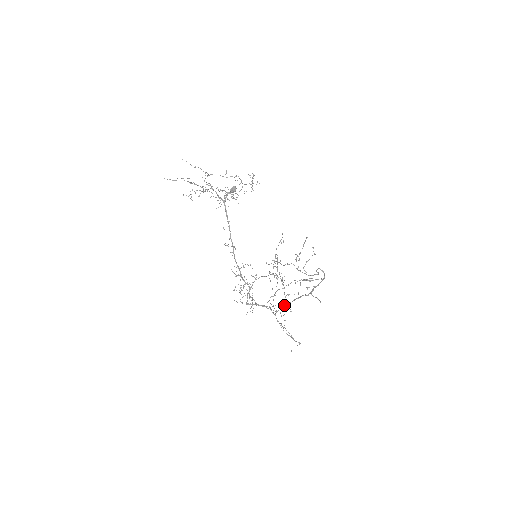
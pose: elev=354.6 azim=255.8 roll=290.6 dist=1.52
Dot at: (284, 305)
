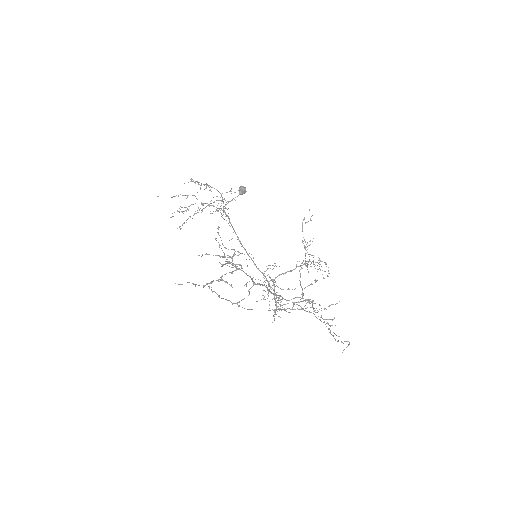
Dot at: (296, 302)
